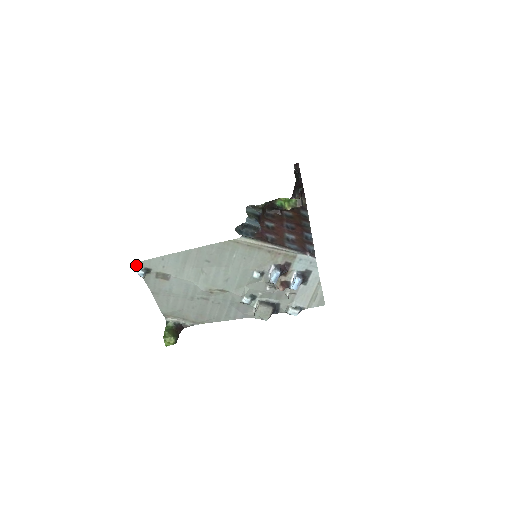
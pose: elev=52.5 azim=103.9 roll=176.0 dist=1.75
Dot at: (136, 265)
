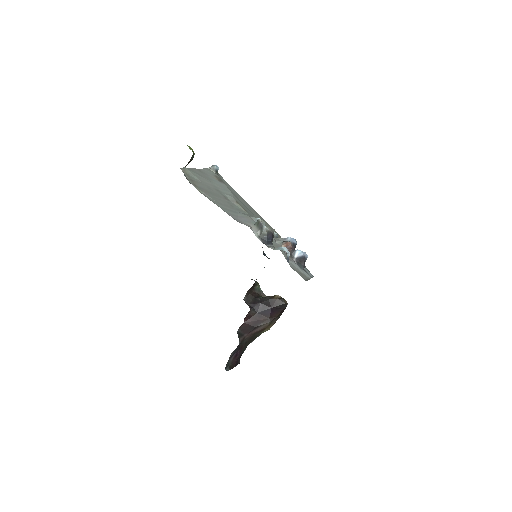
Dot at: occluded
